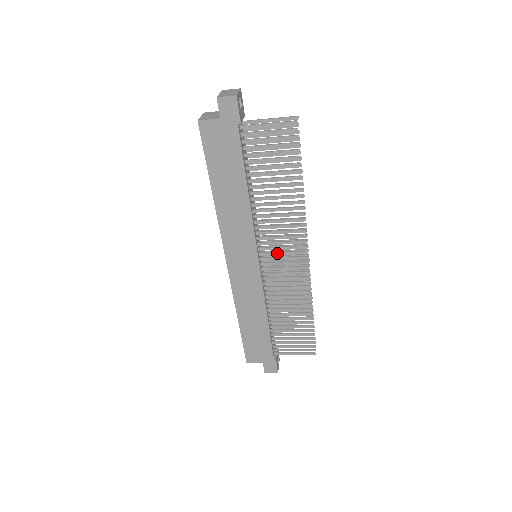
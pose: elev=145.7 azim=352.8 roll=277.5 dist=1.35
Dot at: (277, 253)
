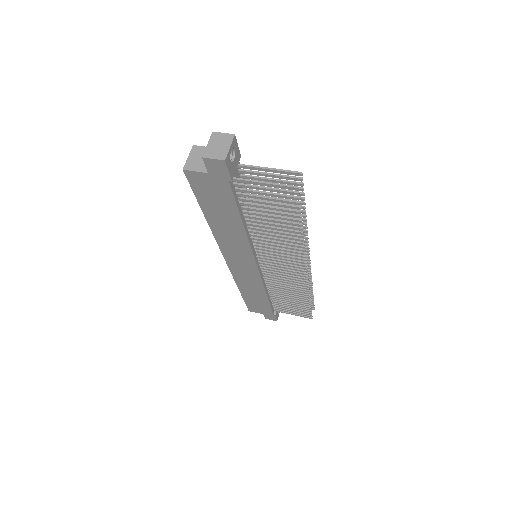
Dot at: (276, 263)
